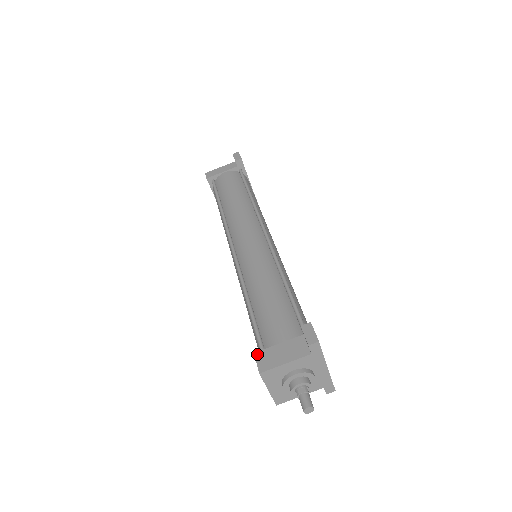
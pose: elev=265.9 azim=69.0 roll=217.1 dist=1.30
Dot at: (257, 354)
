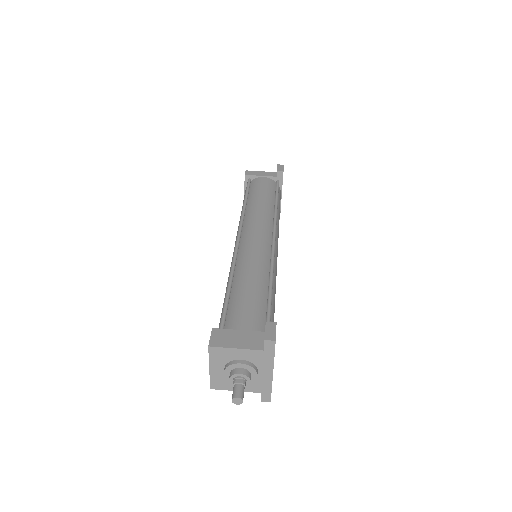
Dot at: (215, 330)
